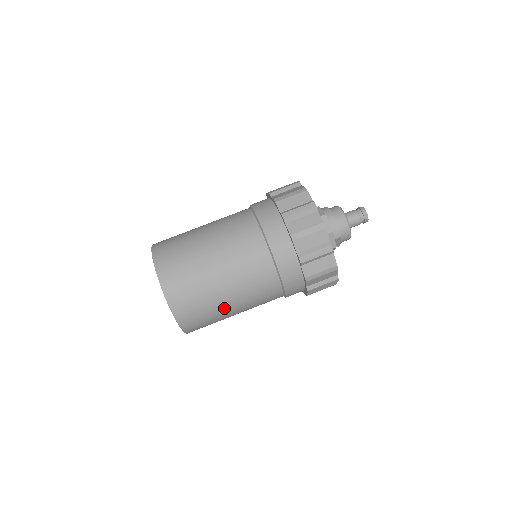
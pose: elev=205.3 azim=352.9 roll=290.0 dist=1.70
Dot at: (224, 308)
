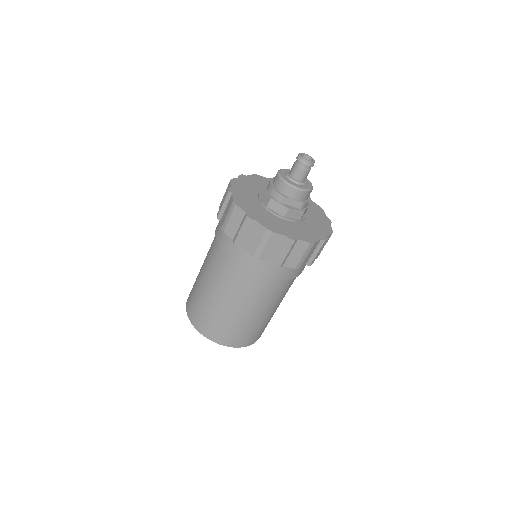
Dot at: (231, 315)
